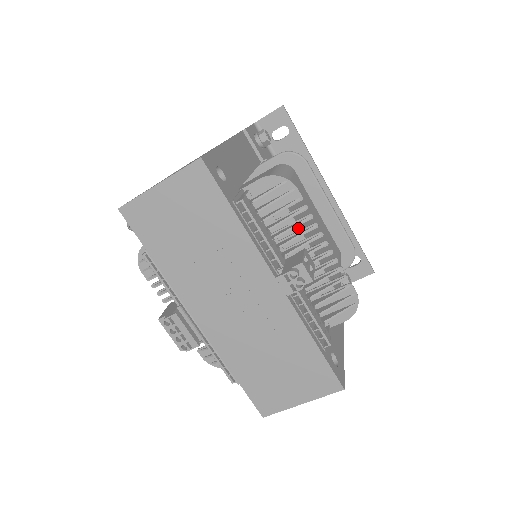
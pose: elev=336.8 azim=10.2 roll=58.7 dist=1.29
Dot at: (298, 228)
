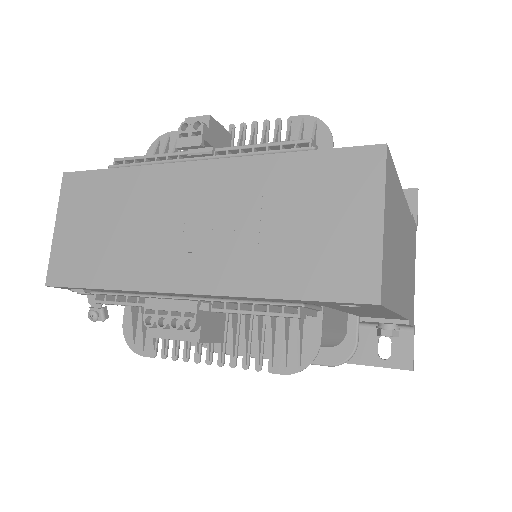
Dot at: occluded
